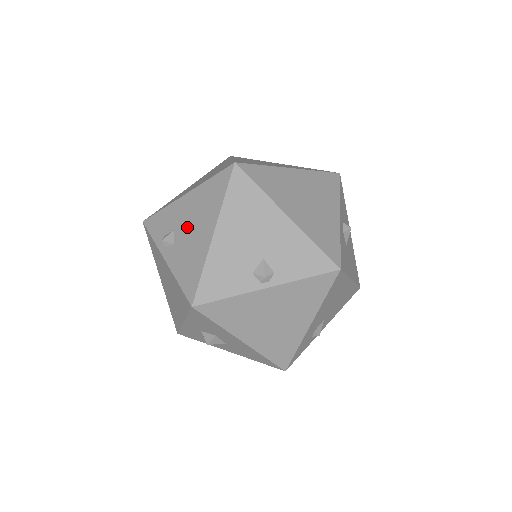
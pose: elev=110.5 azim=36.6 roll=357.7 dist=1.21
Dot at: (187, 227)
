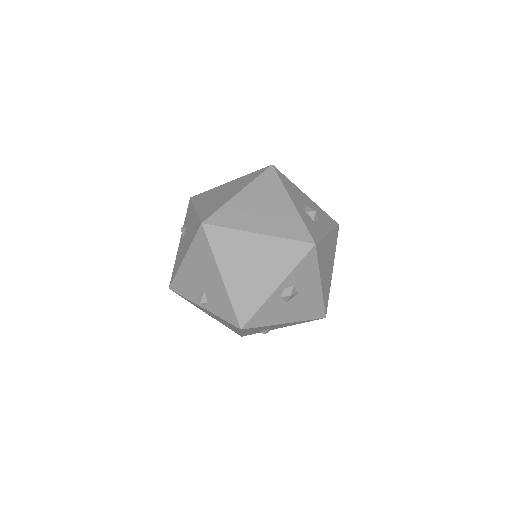
Dot at: (186, 235)
